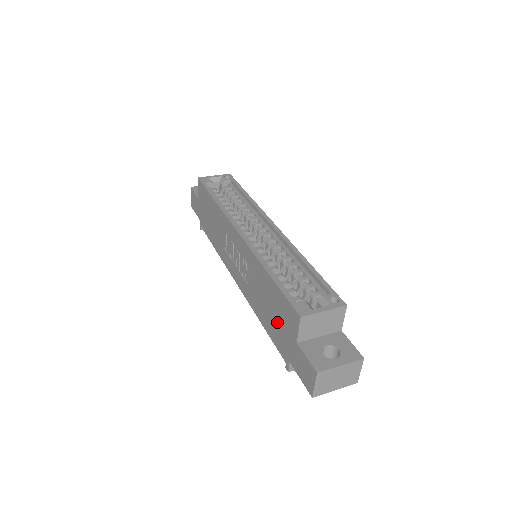
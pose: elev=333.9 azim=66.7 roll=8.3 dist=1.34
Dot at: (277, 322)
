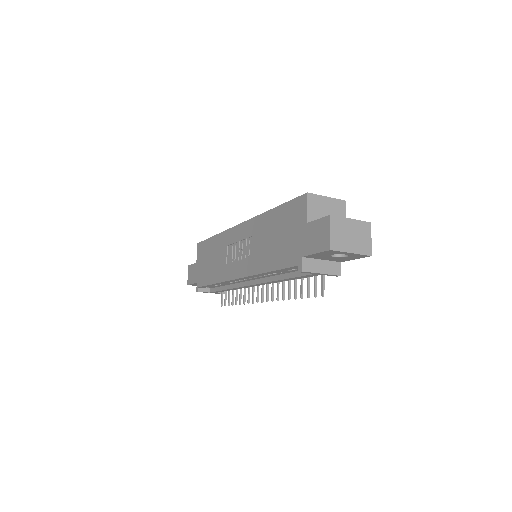
Dot at: (285, 238)
